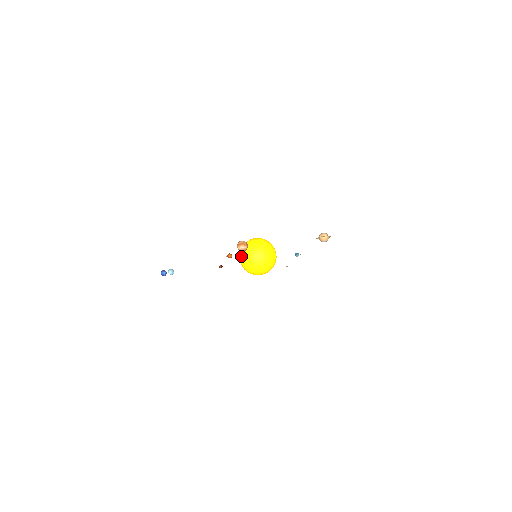
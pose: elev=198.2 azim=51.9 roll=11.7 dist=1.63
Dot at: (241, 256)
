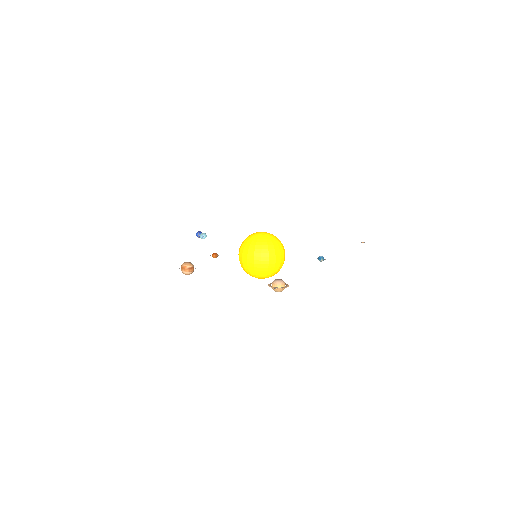
Dot at: occluded
